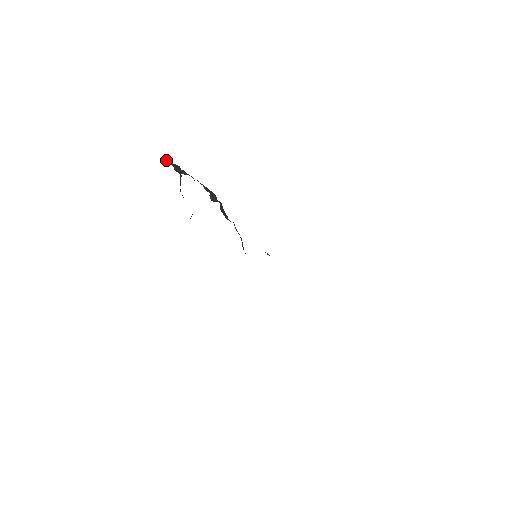
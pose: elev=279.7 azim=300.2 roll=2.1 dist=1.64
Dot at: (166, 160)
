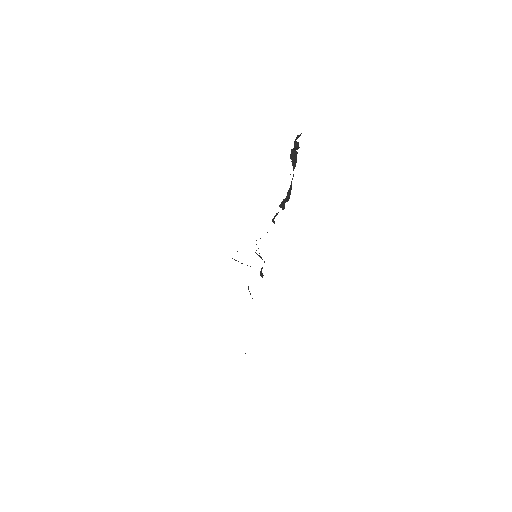
Dot at: (296, 138)
